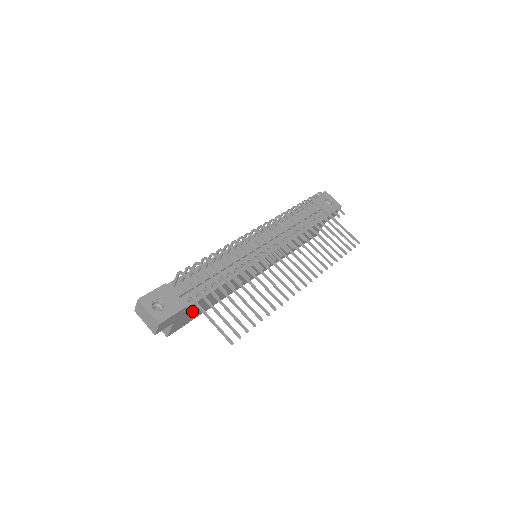
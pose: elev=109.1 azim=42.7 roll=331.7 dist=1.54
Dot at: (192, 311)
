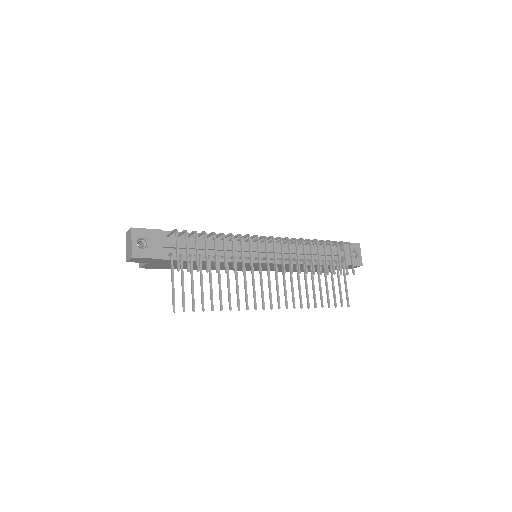
Dot at: (170, 263)
